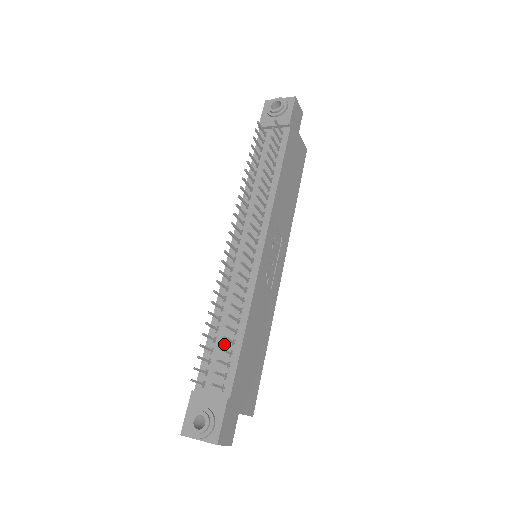
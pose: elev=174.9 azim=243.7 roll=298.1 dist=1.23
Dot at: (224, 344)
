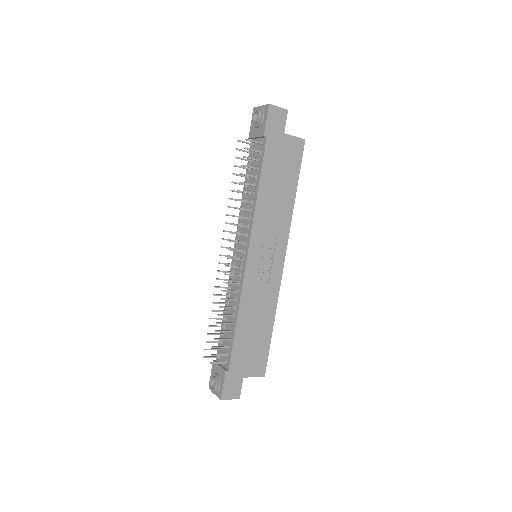
Dot at: occluded
